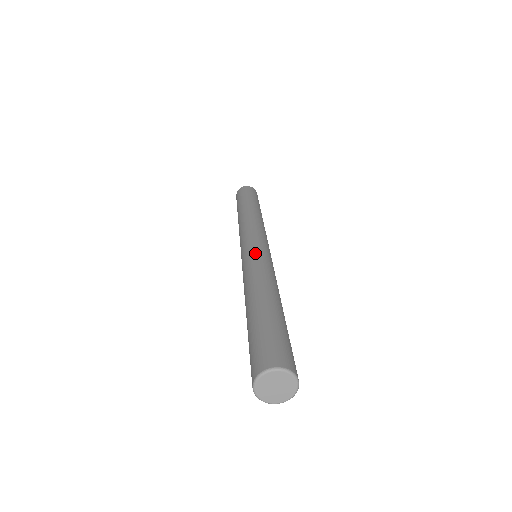
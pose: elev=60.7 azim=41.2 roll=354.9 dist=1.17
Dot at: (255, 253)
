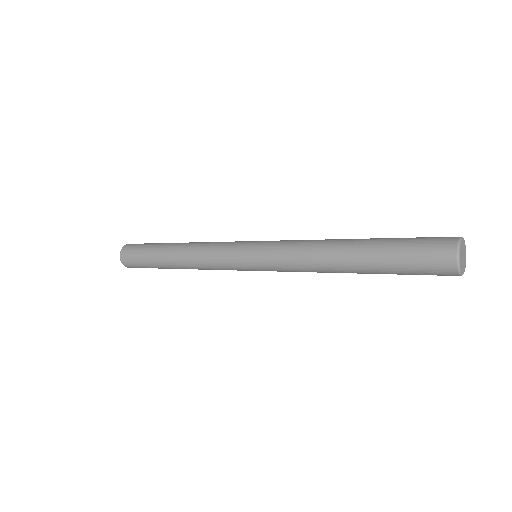
Dot at: occluded
